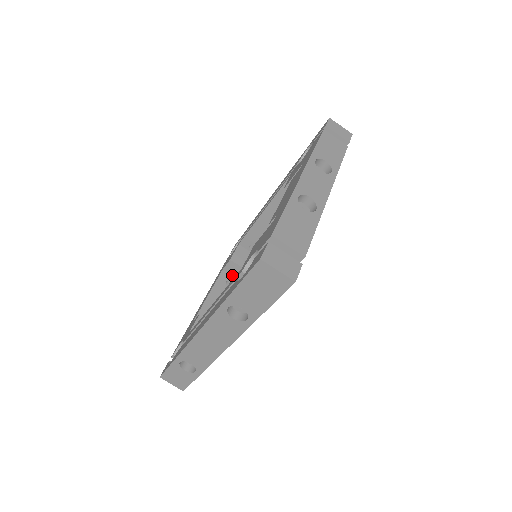
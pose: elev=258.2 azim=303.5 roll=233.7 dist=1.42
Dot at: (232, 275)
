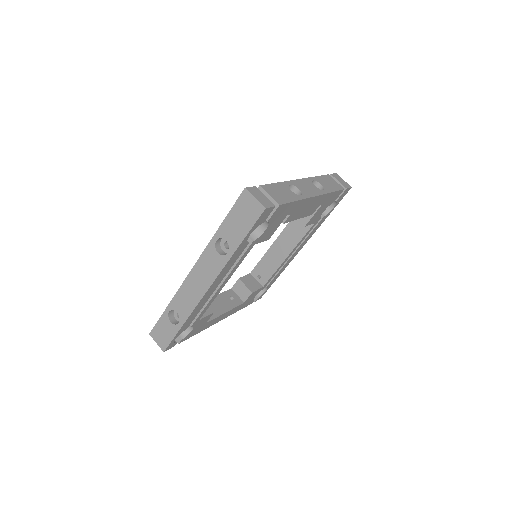
Dot at: (237, 295)
